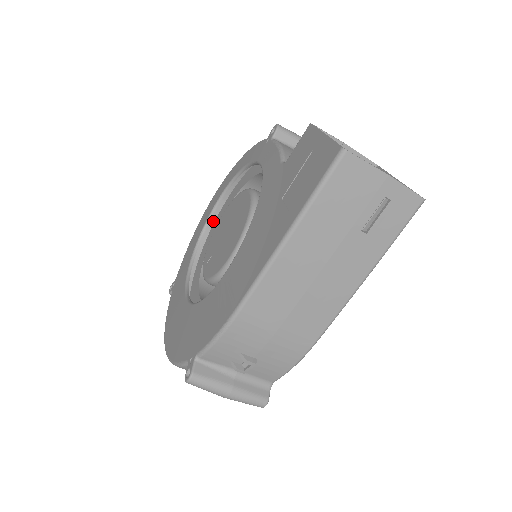
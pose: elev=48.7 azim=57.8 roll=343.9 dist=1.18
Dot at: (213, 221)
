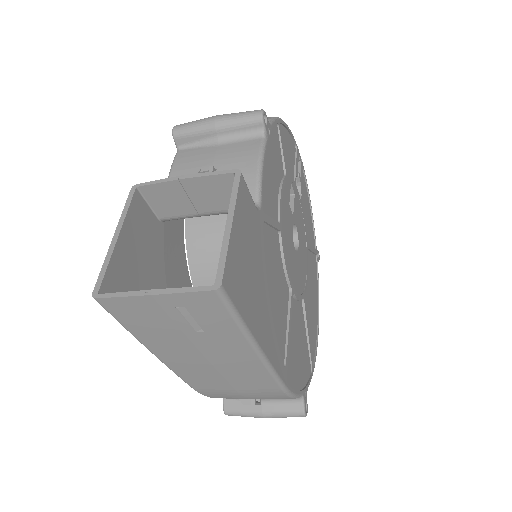
Dot at: occluded
